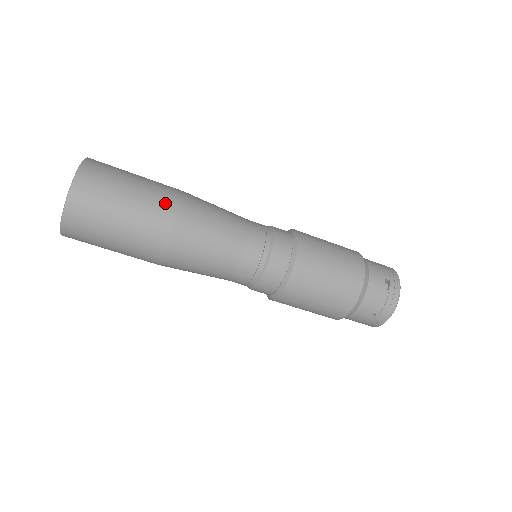
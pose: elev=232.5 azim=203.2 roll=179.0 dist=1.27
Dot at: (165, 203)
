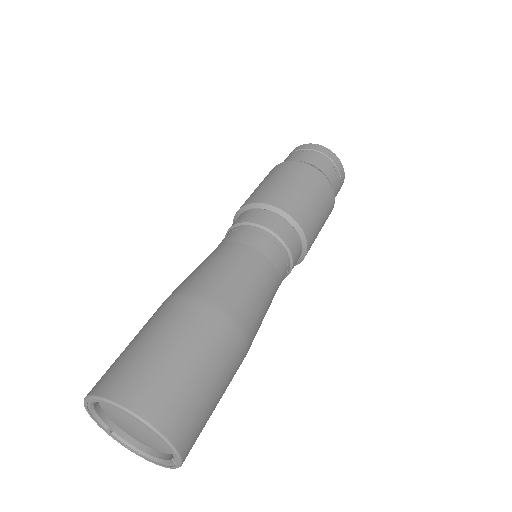
Dot at: (178, 307)
